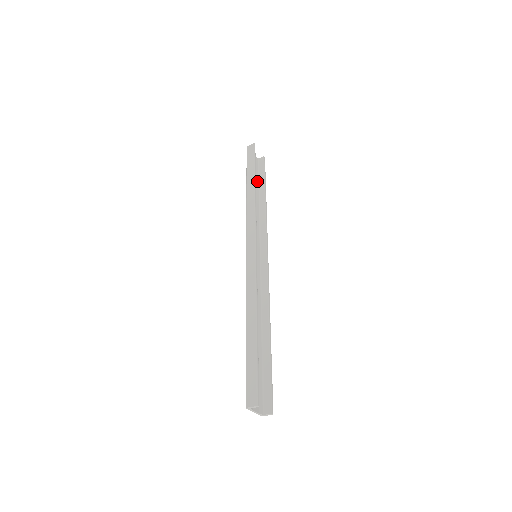
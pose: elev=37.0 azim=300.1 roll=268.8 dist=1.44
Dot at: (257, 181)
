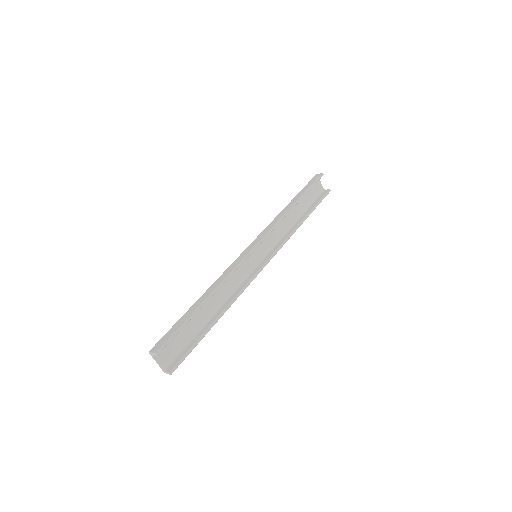
Dot at: (308, 205)
